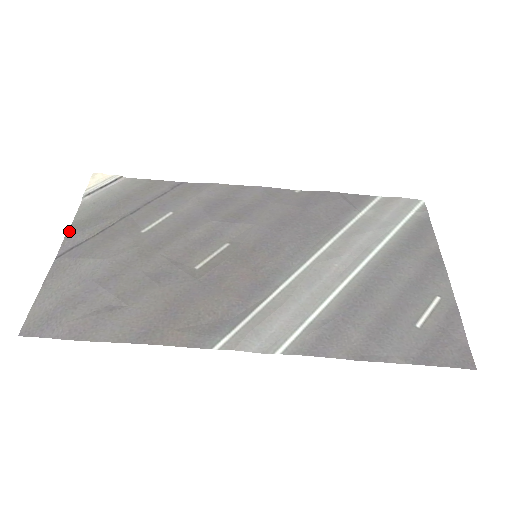
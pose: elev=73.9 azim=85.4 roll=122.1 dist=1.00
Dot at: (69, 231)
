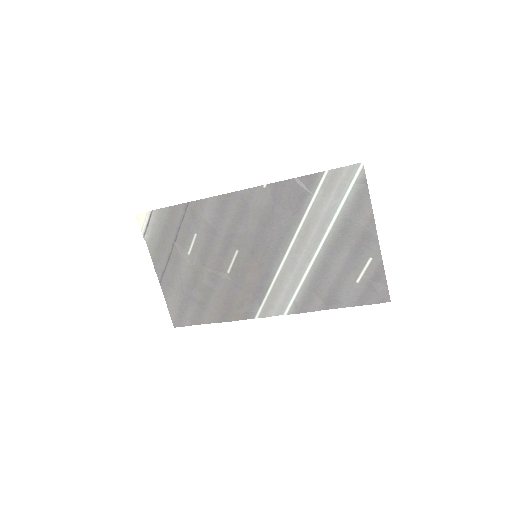
Dot at: (154, 264)
